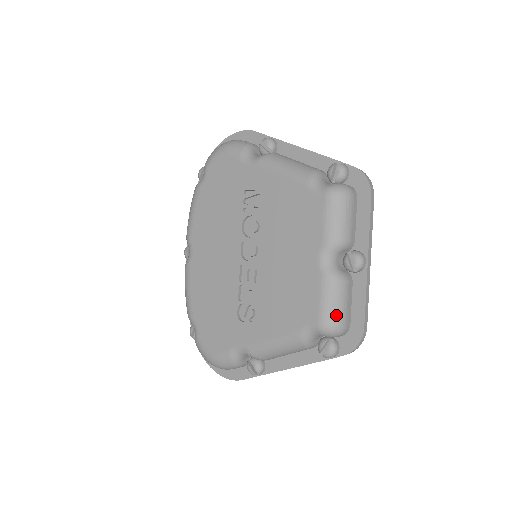
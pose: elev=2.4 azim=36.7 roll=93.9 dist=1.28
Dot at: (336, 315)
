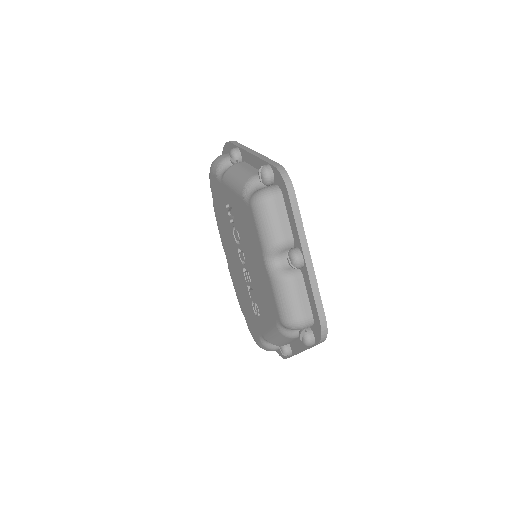
Dot at: (290, 312)
